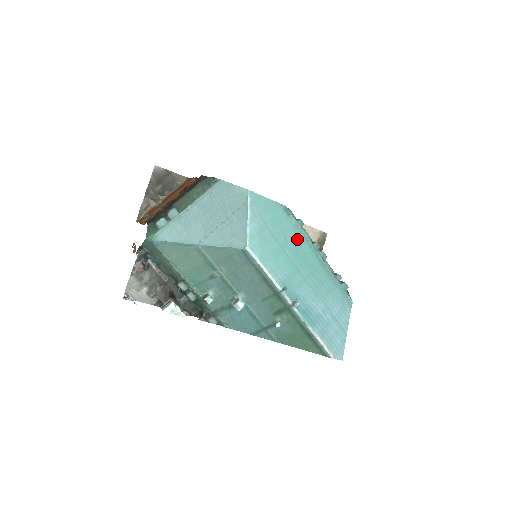
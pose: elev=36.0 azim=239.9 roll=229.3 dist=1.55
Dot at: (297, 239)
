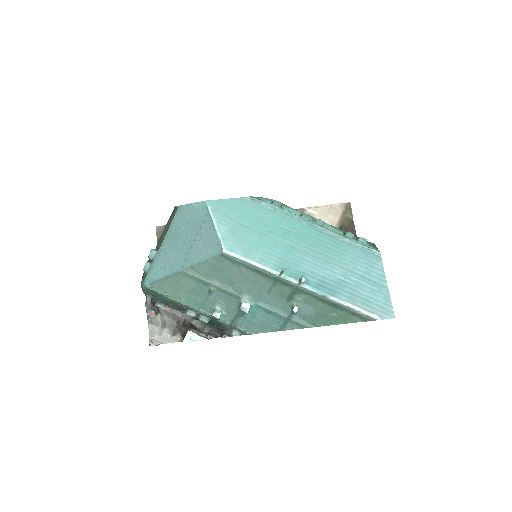
Dot at: (279, 220)
